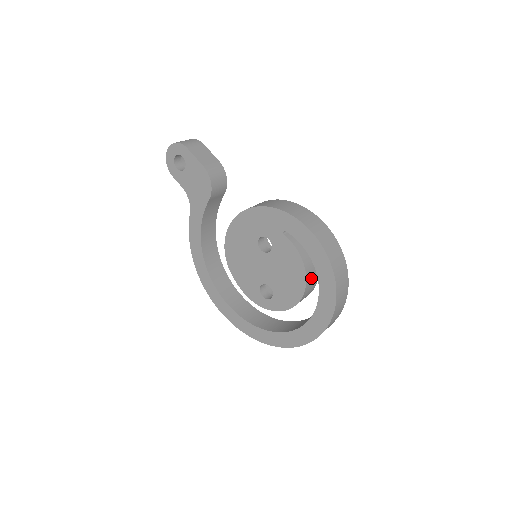
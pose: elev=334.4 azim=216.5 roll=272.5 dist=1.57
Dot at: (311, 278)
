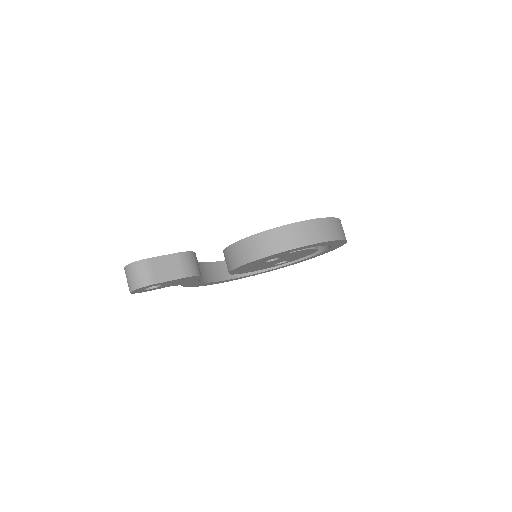
Dot at: occluded
